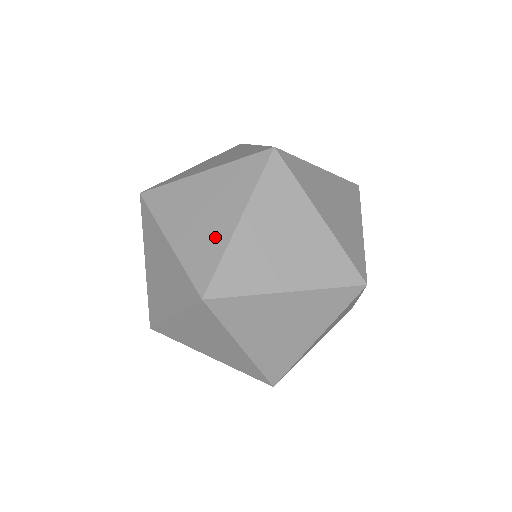
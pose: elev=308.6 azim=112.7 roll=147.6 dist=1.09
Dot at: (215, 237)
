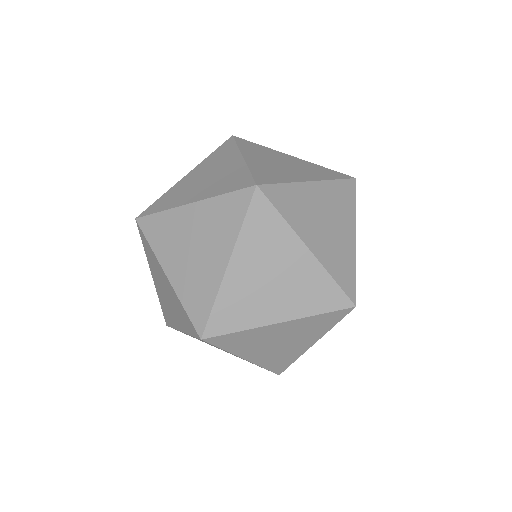
Dot at: (232, 172)
